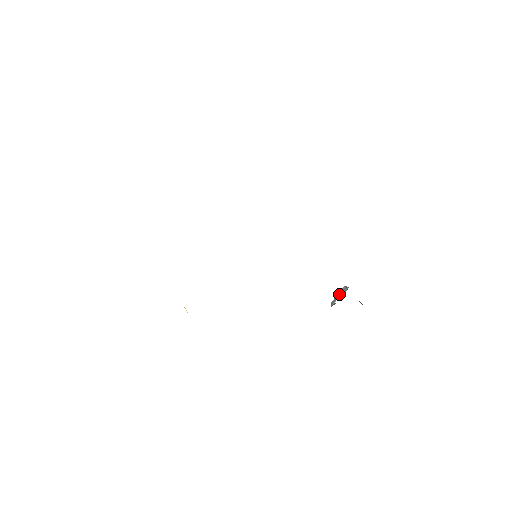
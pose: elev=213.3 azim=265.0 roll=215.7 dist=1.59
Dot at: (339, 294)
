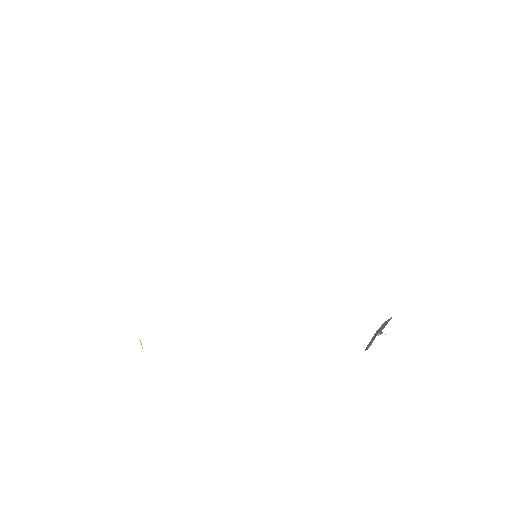
Dot at: (377, 332)
